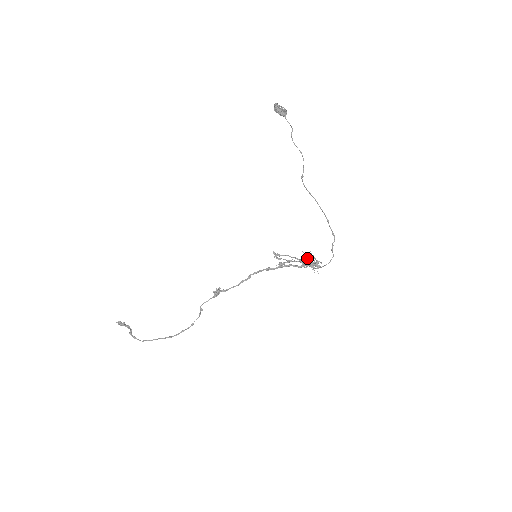
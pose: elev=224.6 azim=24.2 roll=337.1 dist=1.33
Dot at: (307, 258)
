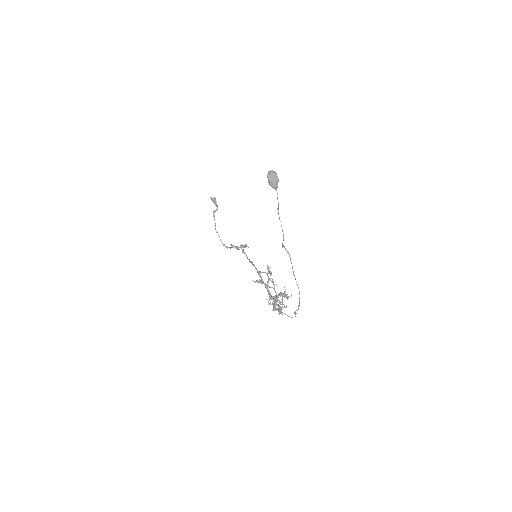
Dot at: (270, 299)
